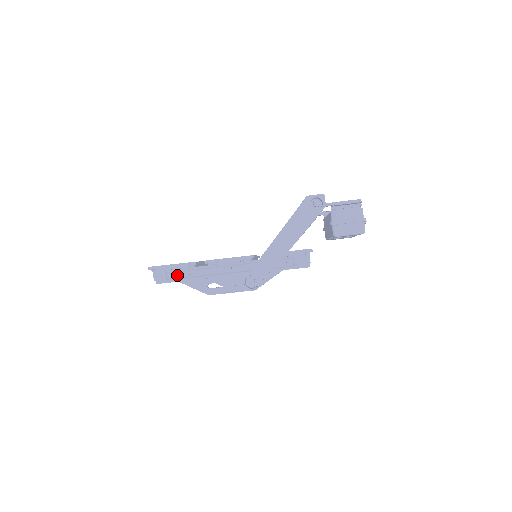
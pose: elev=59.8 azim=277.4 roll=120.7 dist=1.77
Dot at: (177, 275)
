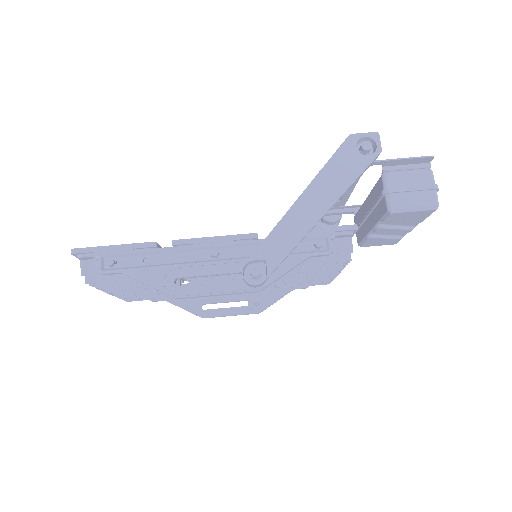
Dot at: (122, 262)
